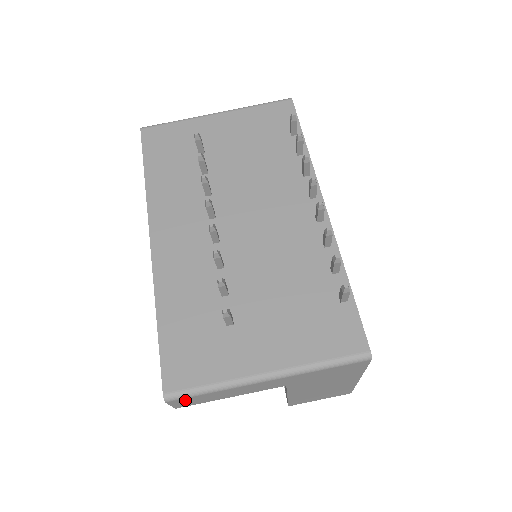
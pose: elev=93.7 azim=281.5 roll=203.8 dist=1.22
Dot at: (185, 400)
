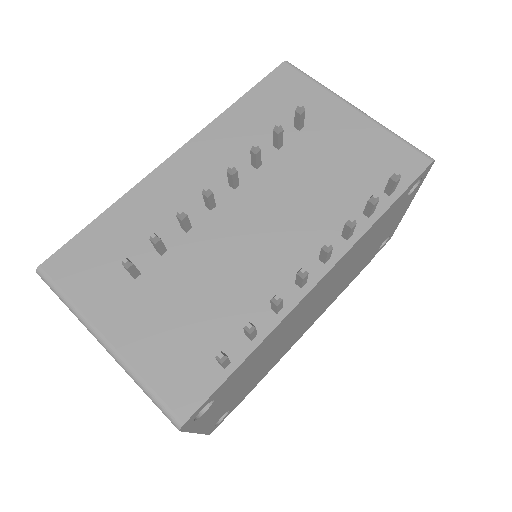
Dot at: occluded
